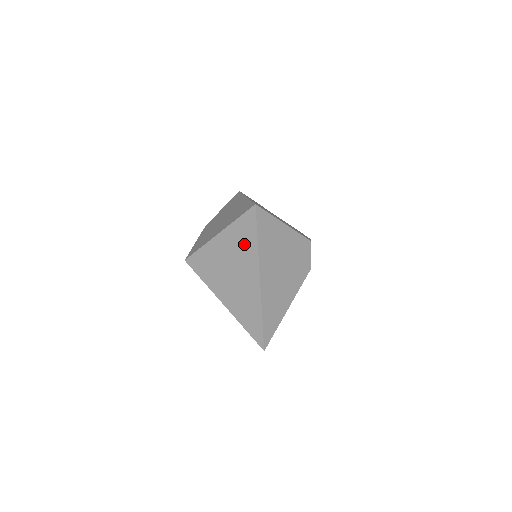
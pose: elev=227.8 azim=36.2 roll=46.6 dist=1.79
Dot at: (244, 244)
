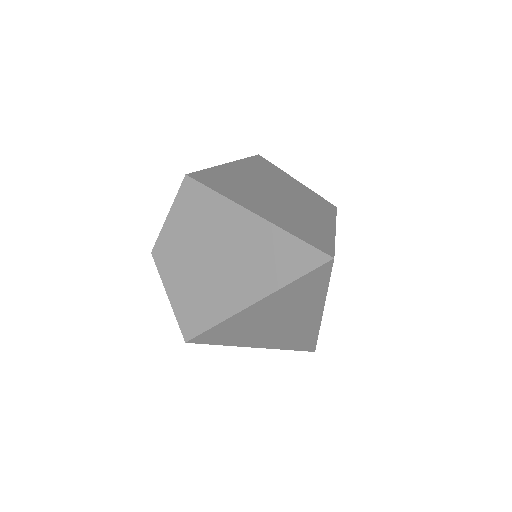
Dot at: (302, 298)
